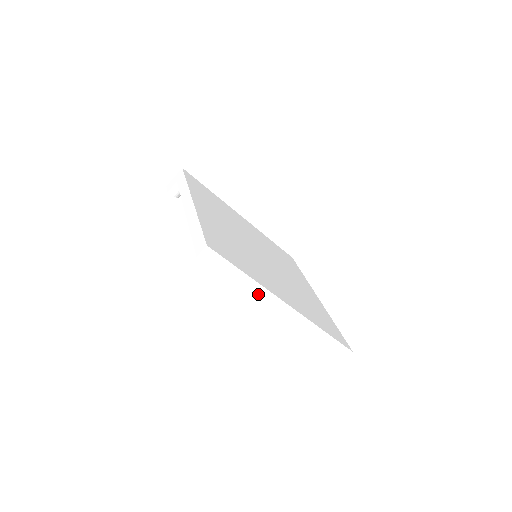
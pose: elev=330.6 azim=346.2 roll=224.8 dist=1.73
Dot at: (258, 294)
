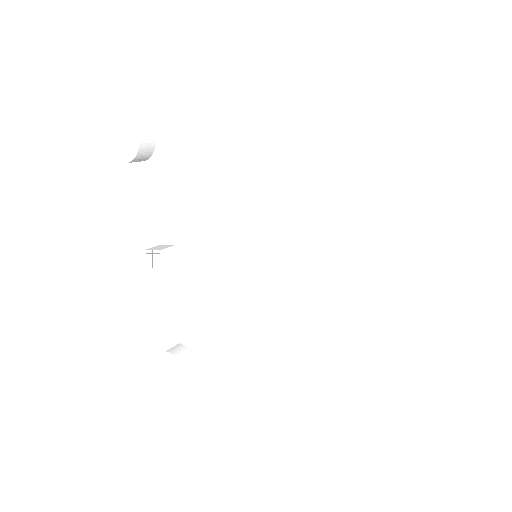
Dot at: (393, 204)
